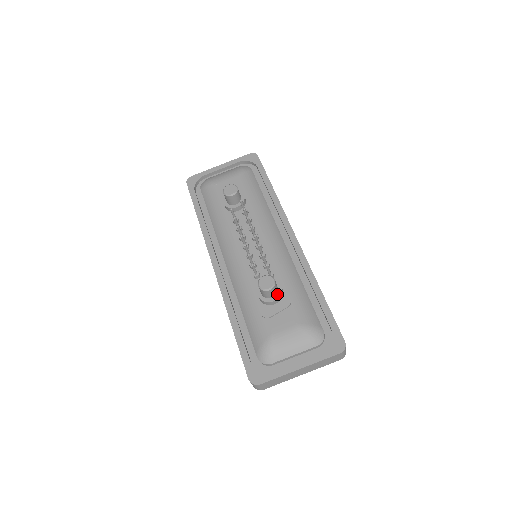
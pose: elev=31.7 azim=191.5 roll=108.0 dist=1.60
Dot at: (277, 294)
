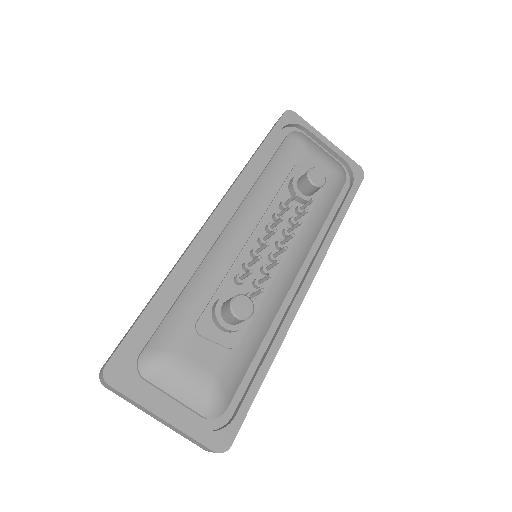
Dot at: (235, 325)
